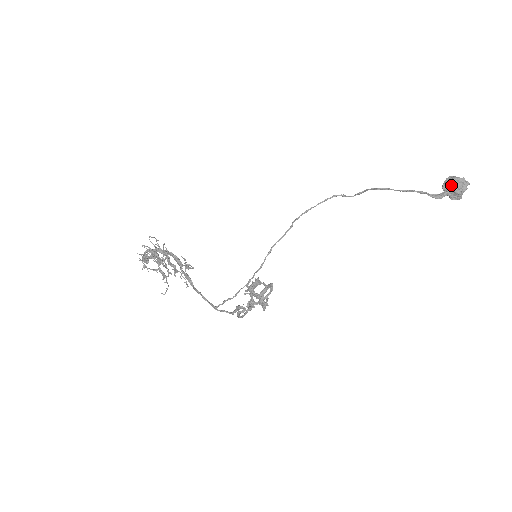
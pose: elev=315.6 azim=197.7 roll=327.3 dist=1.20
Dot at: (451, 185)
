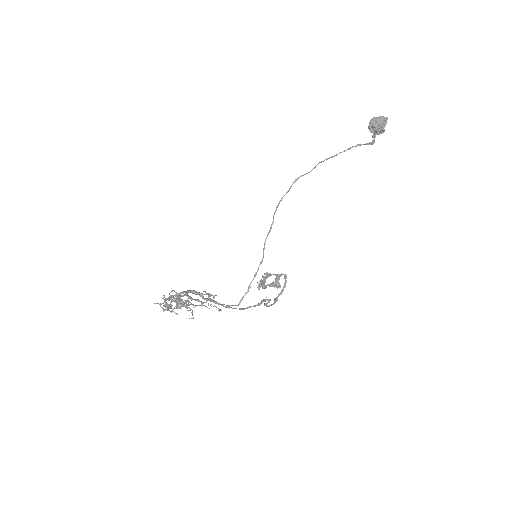
Dot at: (377, 128)
